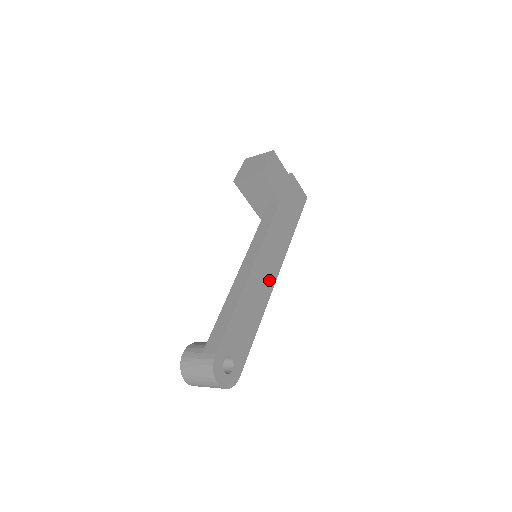
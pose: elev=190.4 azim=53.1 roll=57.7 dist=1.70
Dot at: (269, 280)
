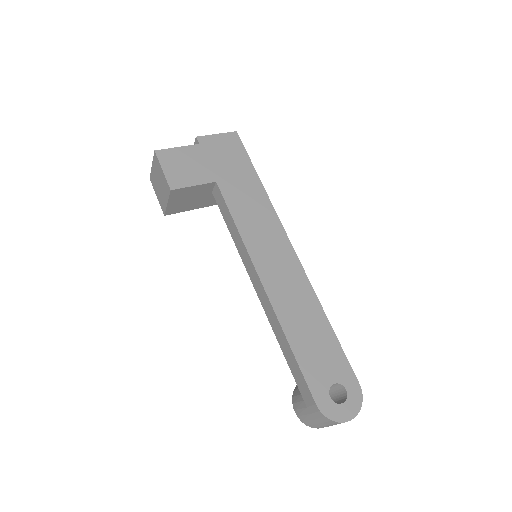
Dot at: (289, 265)
